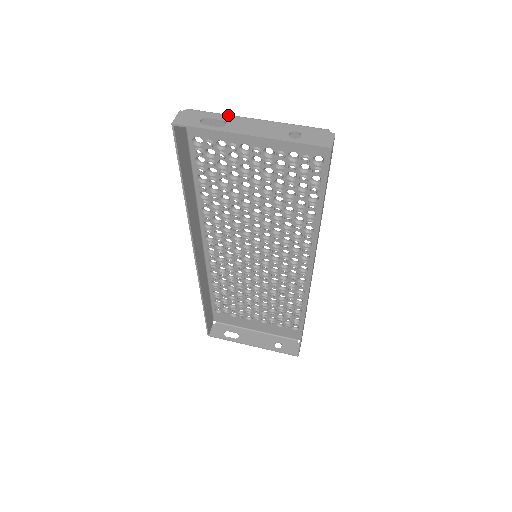
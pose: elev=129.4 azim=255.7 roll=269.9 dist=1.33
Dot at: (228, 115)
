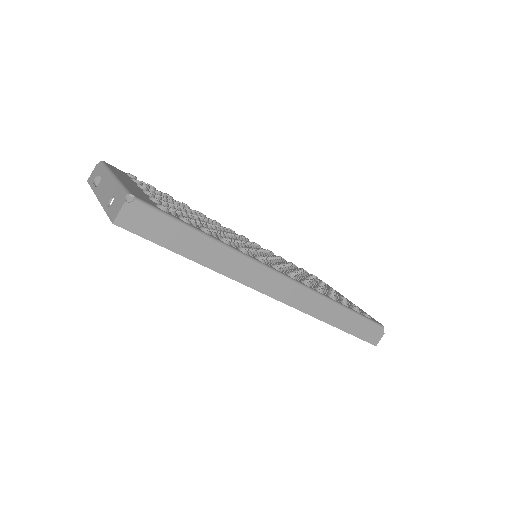
Dot at: (105, 171)
